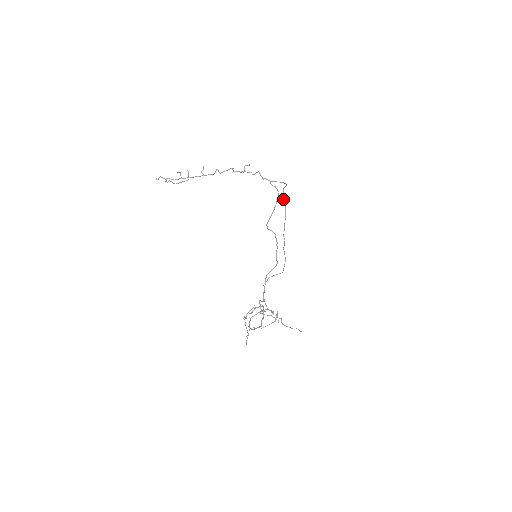
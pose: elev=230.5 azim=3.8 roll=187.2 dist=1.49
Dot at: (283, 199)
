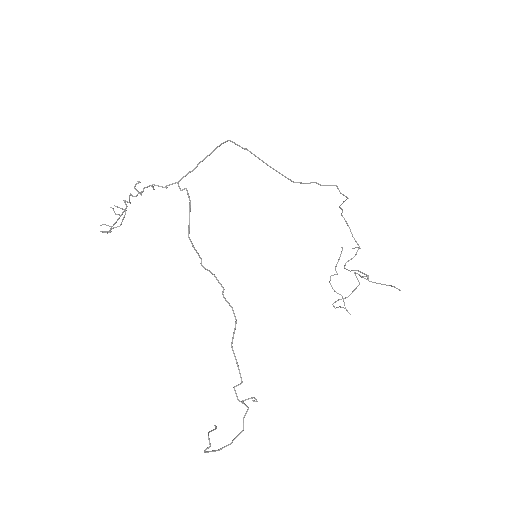
Dot at: (244, 149)
